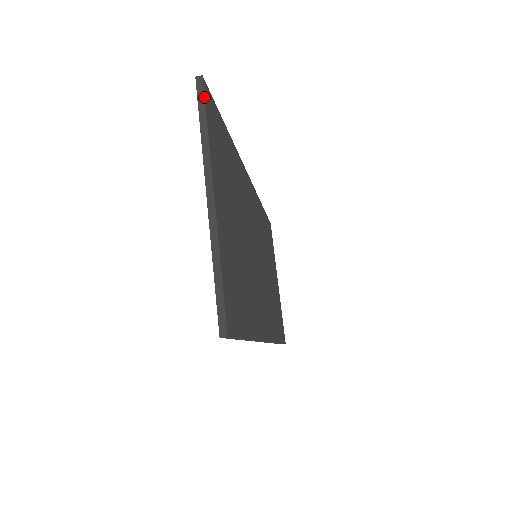
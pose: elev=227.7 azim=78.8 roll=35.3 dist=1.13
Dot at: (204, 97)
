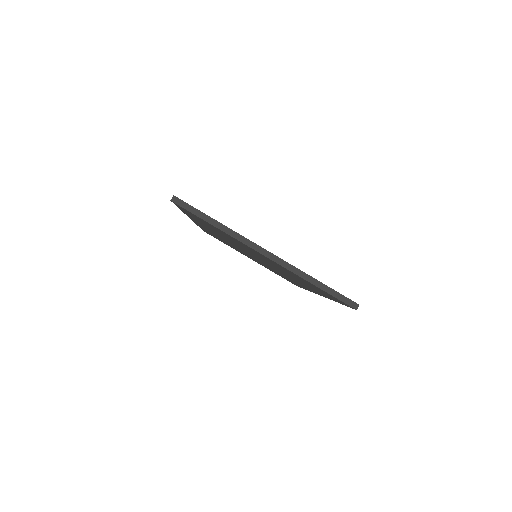
Dot at: (191, 206)
